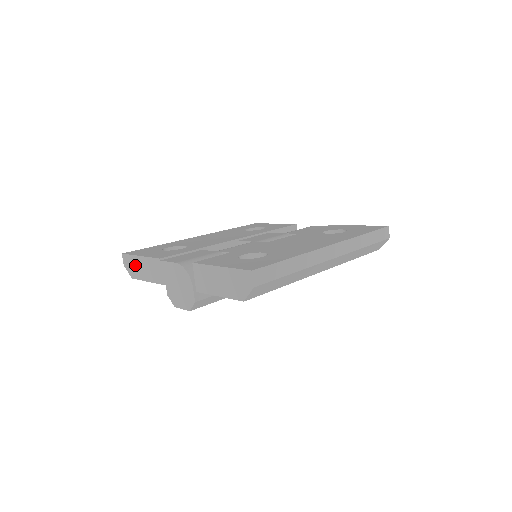
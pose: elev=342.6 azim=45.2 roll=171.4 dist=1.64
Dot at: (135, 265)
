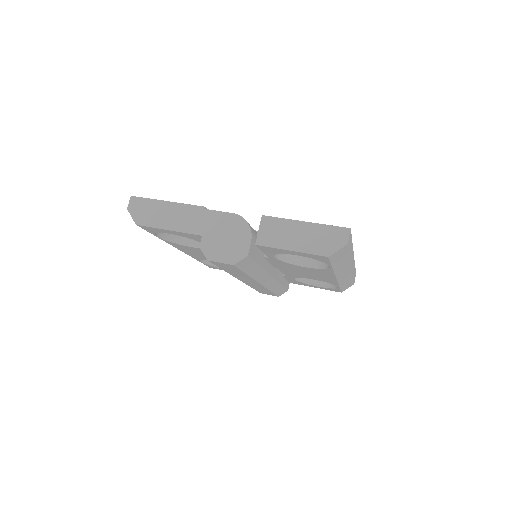
Dot at: (152, 210)
